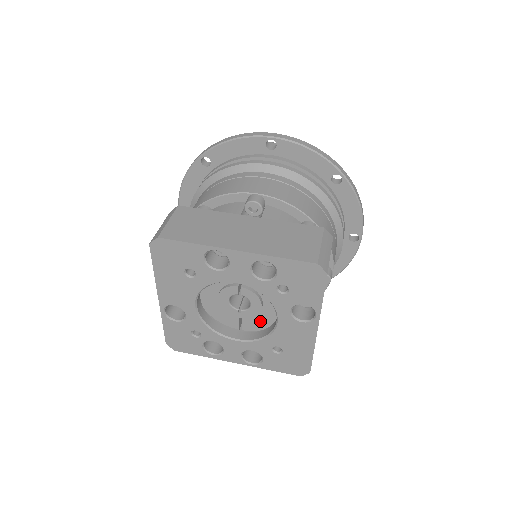
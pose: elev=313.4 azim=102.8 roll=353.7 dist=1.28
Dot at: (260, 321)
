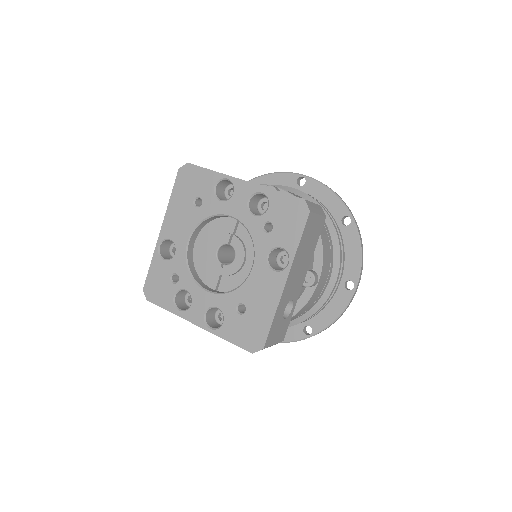
Dot at: (236, 284)
